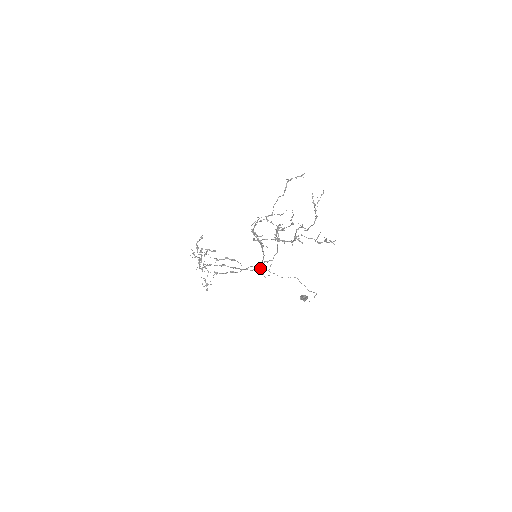
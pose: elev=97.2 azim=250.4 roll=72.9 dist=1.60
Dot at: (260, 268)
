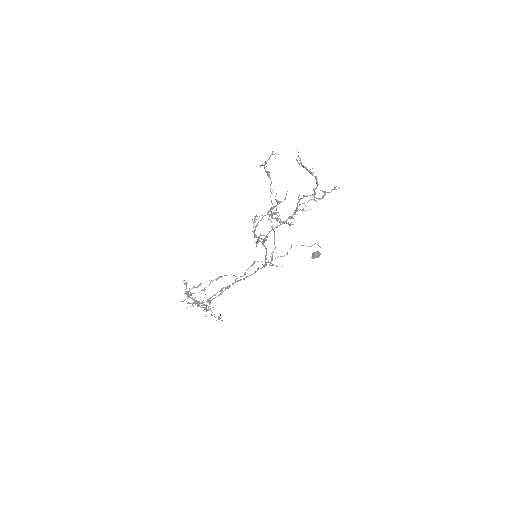
Dot at: (270, 263)
